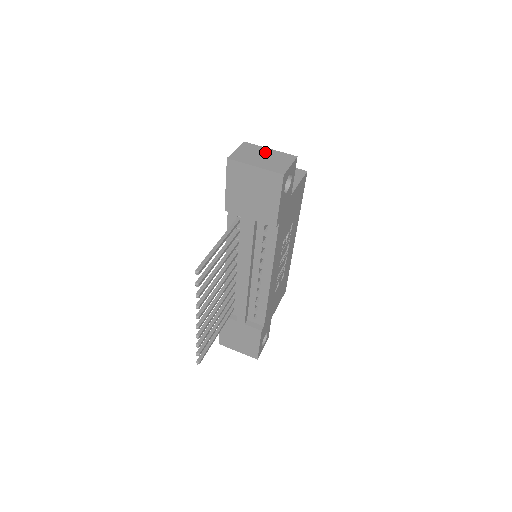
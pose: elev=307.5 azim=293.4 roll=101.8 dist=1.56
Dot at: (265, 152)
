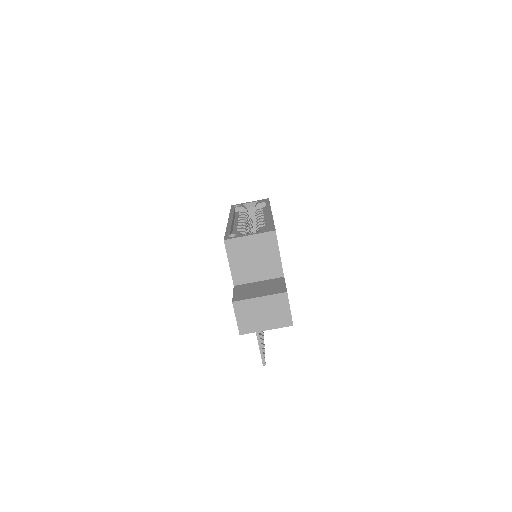
Dot at: (260, 306)
